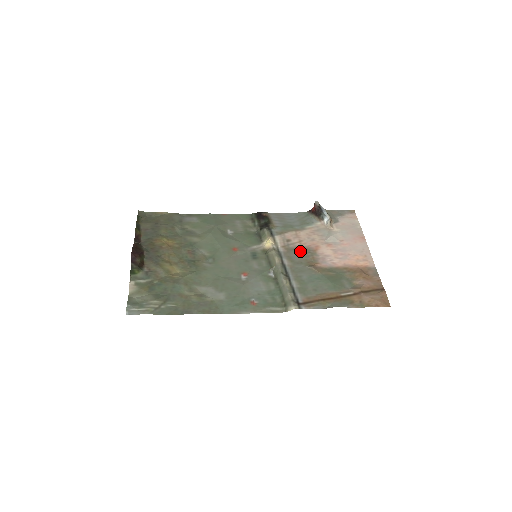
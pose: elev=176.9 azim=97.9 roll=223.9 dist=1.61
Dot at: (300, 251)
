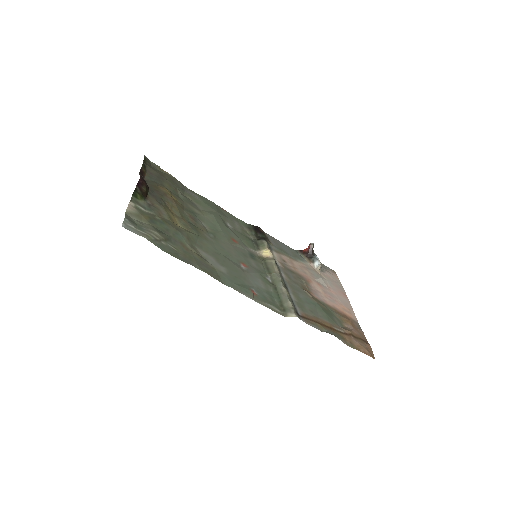
Dot at: (295, 274)
